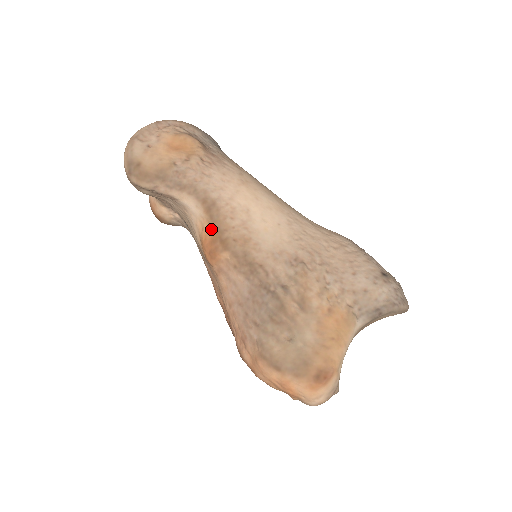
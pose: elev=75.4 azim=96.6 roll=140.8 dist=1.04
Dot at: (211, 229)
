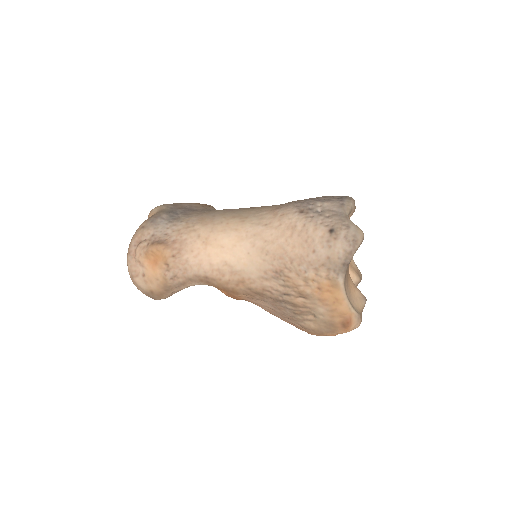
Dot at: (220, 289)
